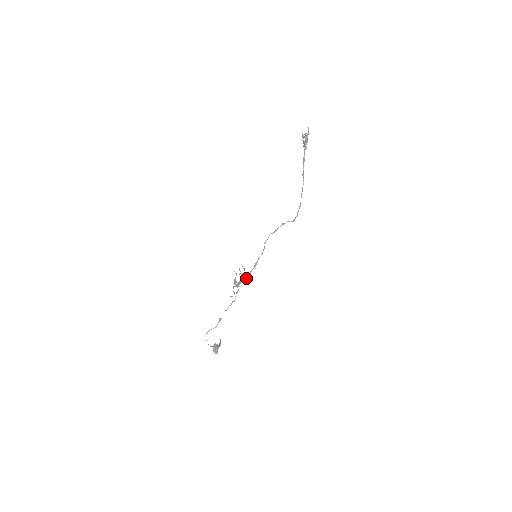
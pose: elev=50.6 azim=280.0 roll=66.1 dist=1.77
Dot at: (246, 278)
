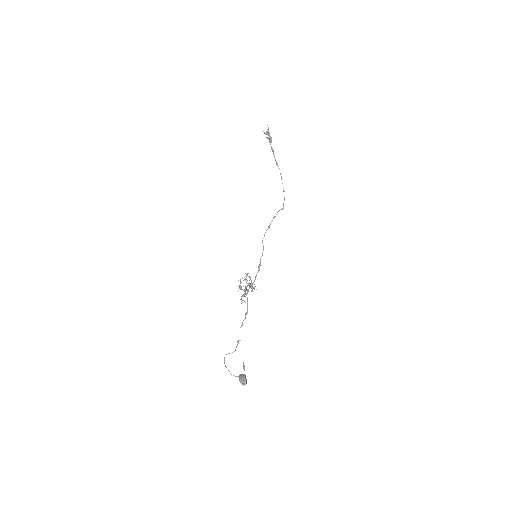
Dot at: occluded
